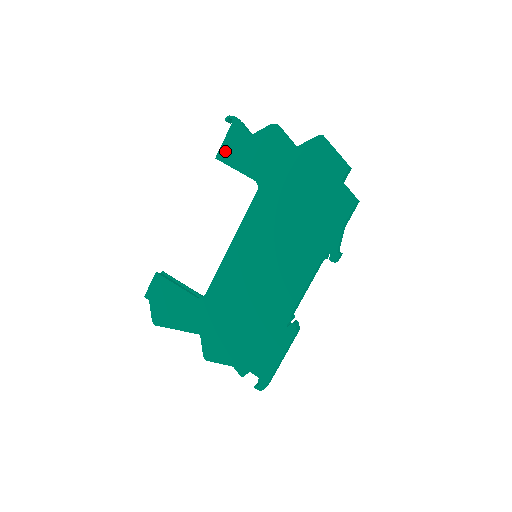
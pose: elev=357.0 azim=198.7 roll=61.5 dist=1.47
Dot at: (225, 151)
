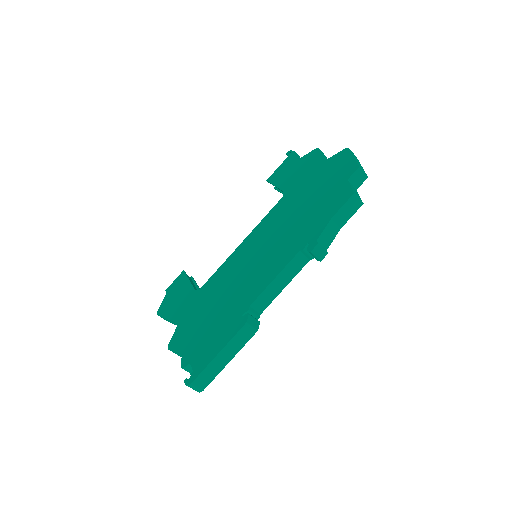
Dot at: (275, 174)
